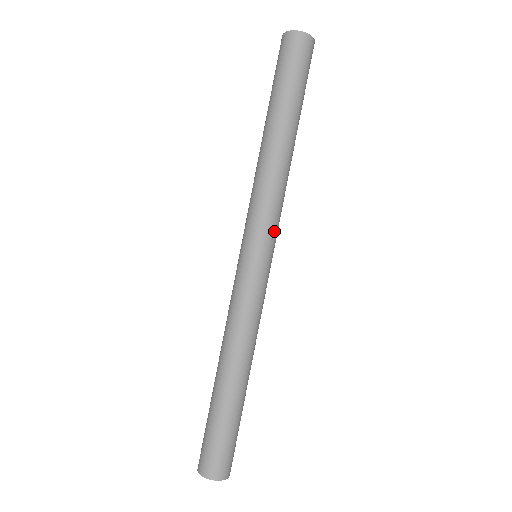
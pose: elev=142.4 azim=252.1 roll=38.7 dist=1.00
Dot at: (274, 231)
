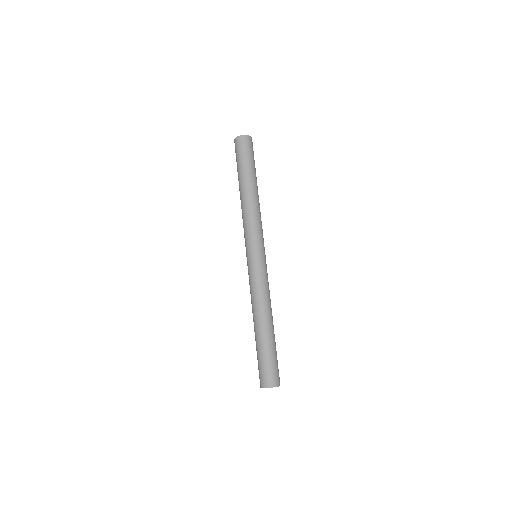
Dot at: (263, 239)
